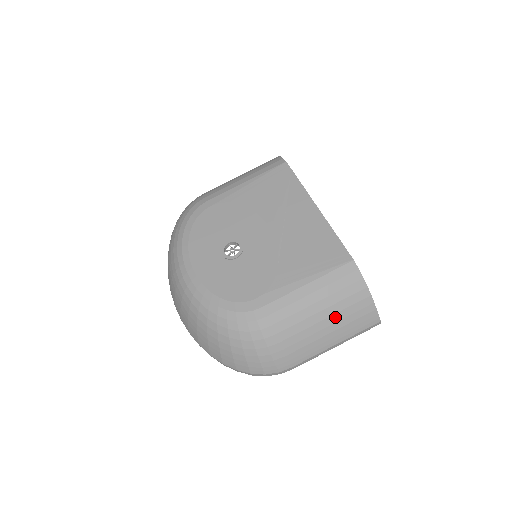
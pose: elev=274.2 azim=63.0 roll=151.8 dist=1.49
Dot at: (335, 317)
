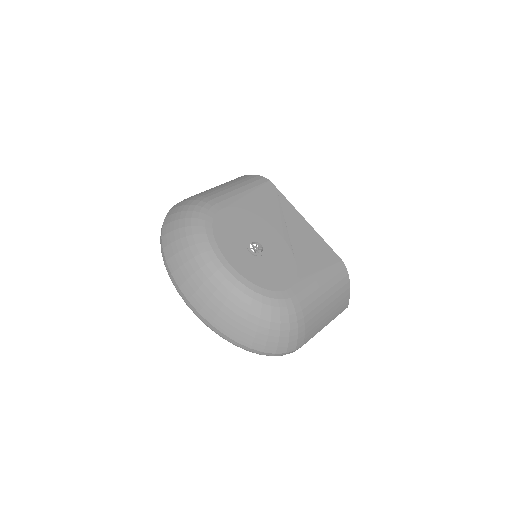
Dot at: (333, 303)
